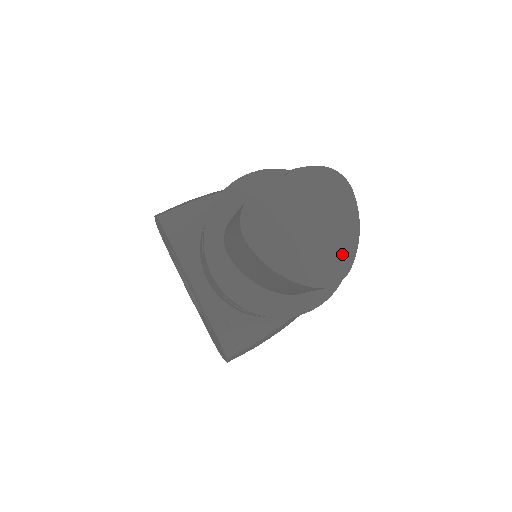
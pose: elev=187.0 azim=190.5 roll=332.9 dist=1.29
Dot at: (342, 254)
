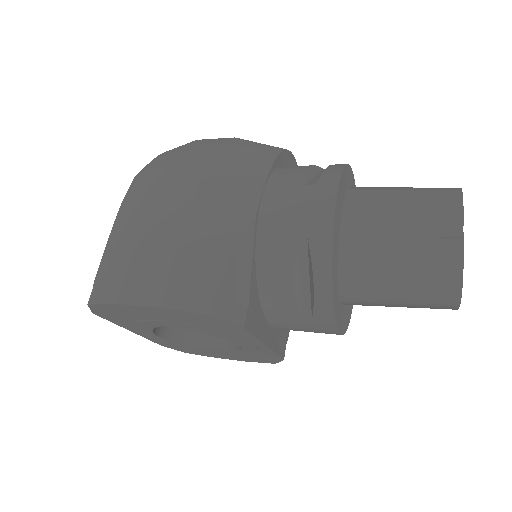
Dot at: occluded
